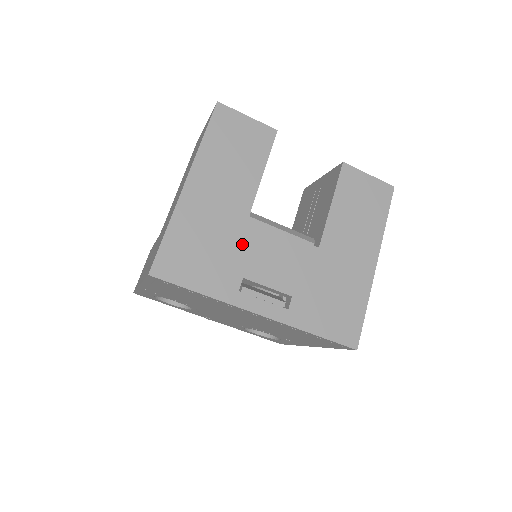
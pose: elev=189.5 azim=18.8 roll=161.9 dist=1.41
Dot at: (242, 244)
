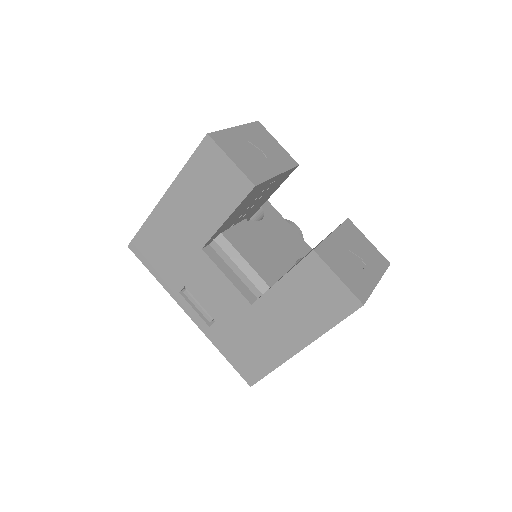
Dot at: (191, 264)
